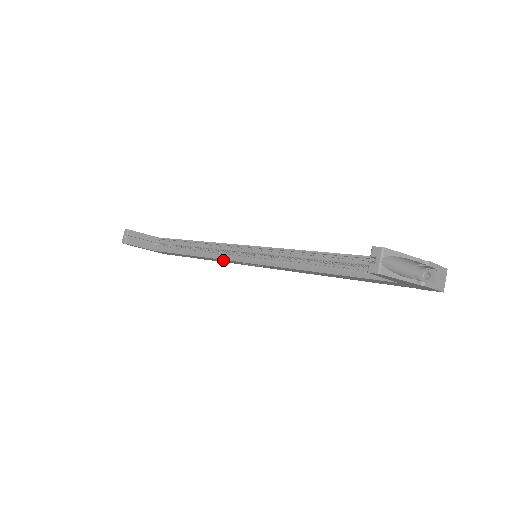
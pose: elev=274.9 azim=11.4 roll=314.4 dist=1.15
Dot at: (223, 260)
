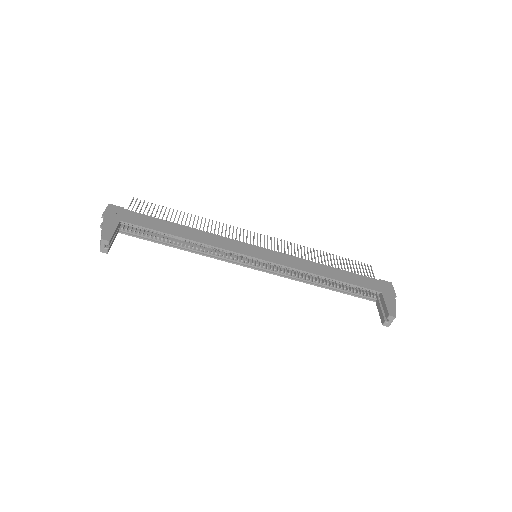
Dot at: (223, 258)
